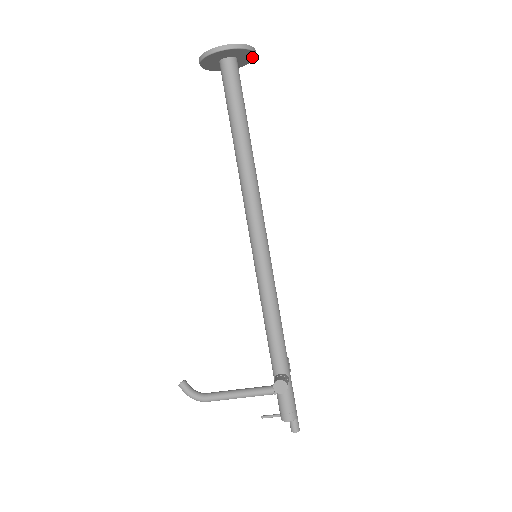
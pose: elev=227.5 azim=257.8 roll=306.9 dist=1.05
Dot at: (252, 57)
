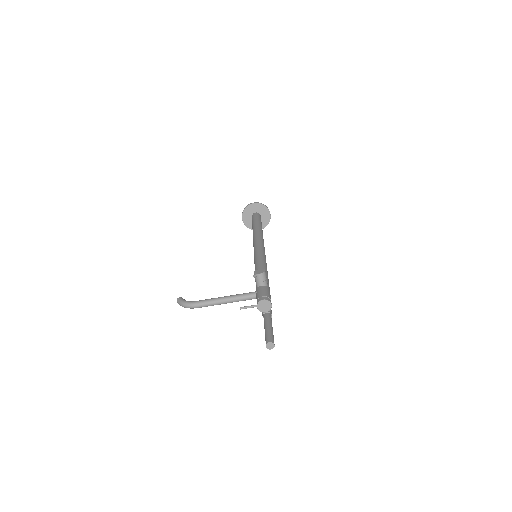
Dot at: (268, 218)
